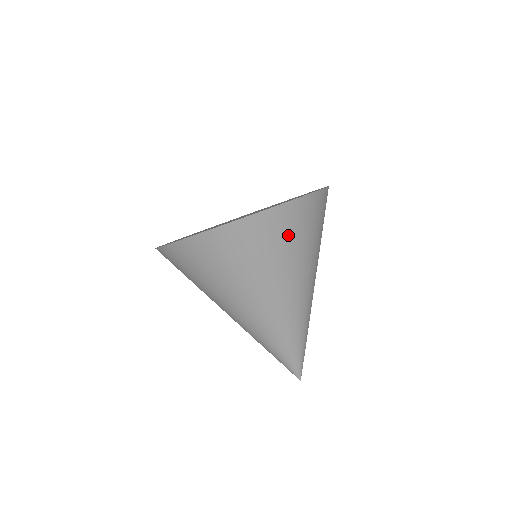
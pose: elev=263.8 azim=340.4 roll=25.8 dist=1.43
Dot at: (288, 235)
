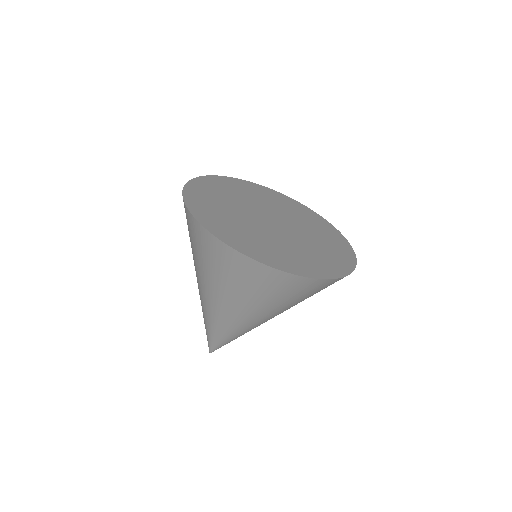
Dot at: occluded
